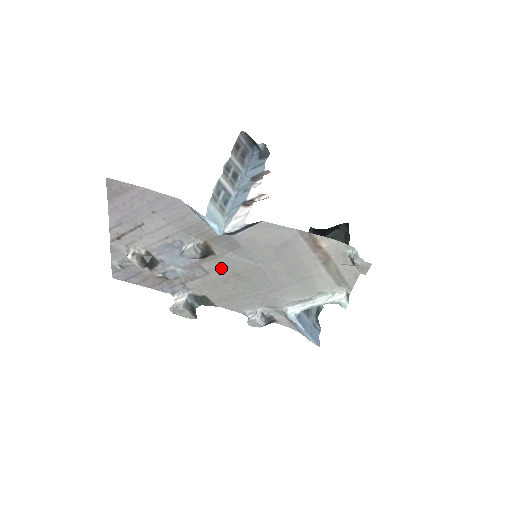
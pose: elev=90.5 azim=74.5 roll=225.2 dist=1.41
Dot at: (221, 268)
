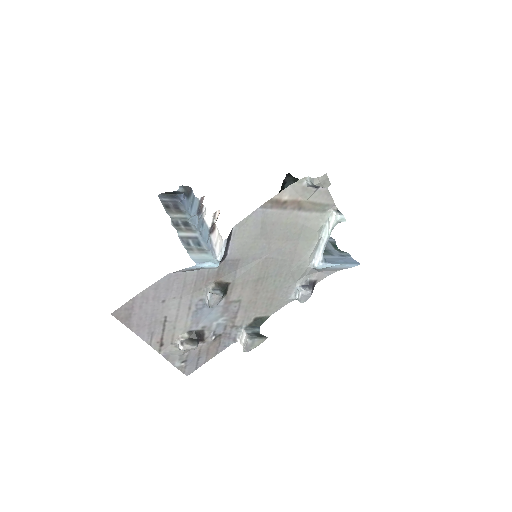
Dot at: (244, 288)
